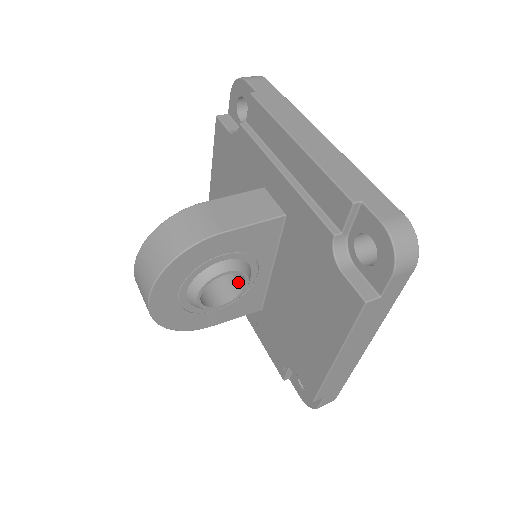
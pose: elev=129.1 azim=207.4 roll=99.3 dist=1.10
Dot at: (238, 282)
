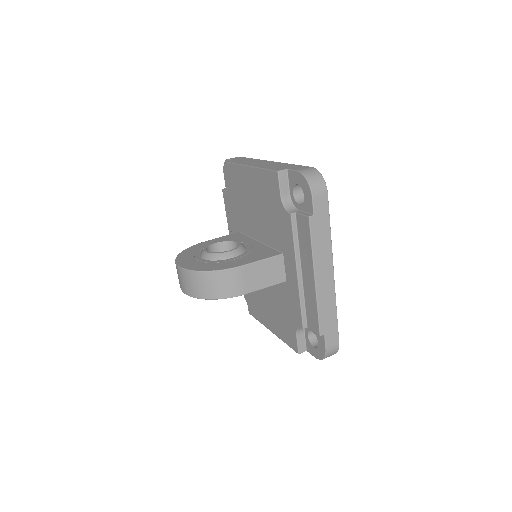
Dot at: occluded
